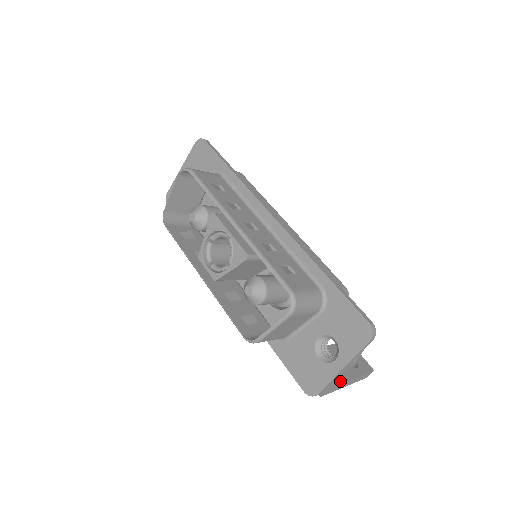
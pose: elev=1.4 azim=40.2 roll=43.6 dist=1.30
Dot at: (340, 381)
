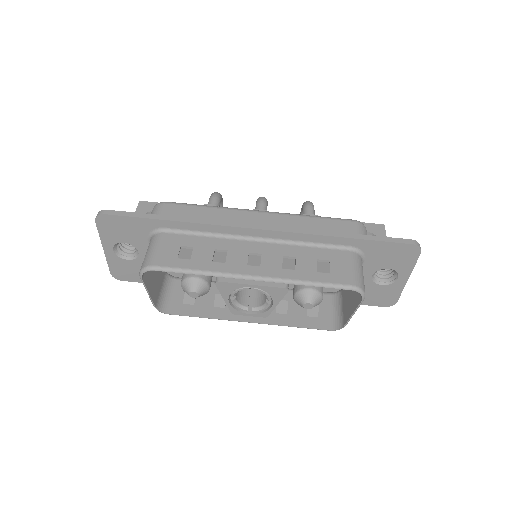
Dot at: occluded
